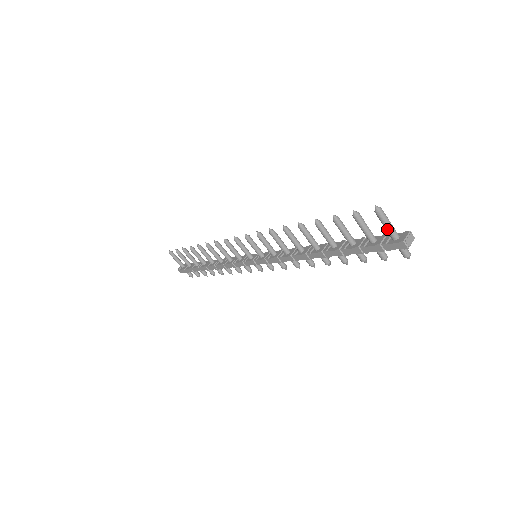
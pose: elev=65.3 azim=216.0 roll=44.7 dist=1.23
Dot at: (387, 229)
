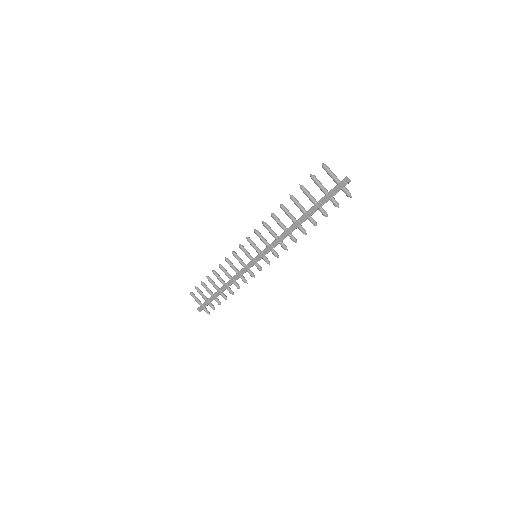
Dot at: (332, 177)
